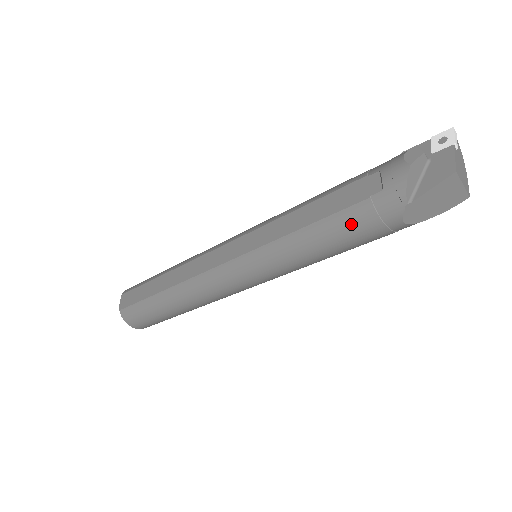
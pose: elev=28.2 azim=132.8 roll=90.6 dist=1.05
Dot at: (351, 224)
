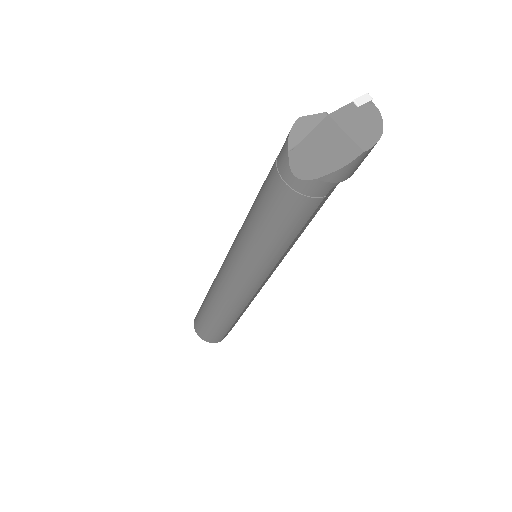
Dot at: (267, 186)
